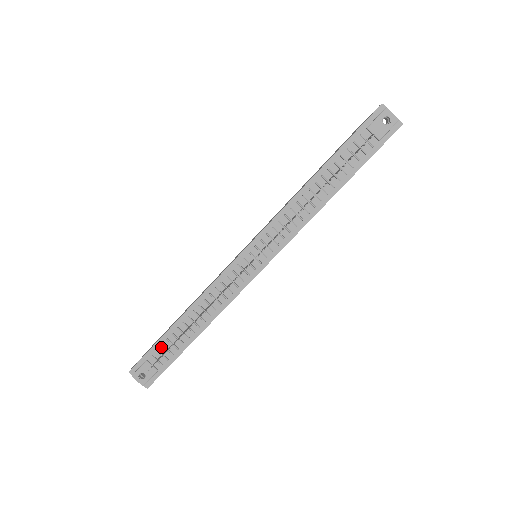
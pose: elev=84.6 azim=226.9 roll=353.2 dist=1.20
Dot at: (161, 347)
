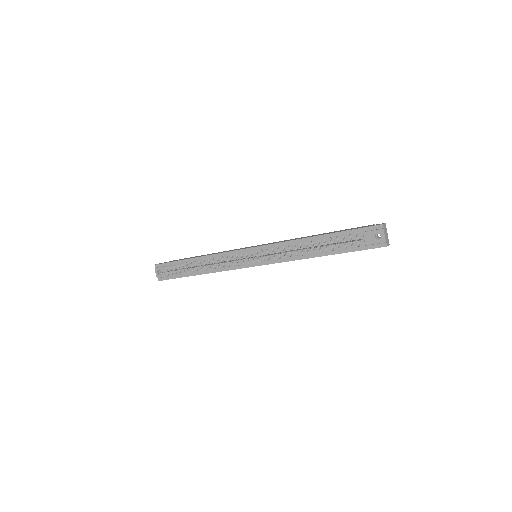
Dot at: (177, 265)
